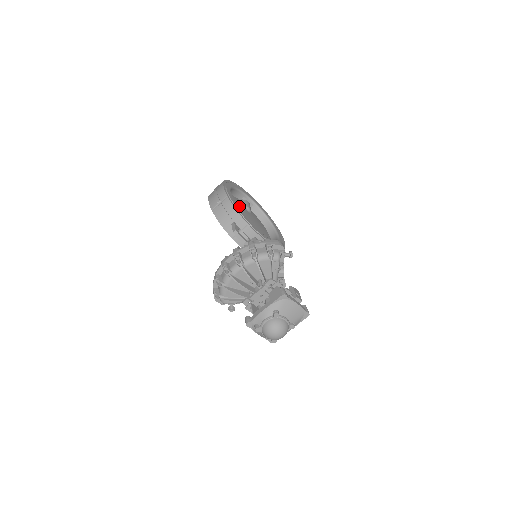
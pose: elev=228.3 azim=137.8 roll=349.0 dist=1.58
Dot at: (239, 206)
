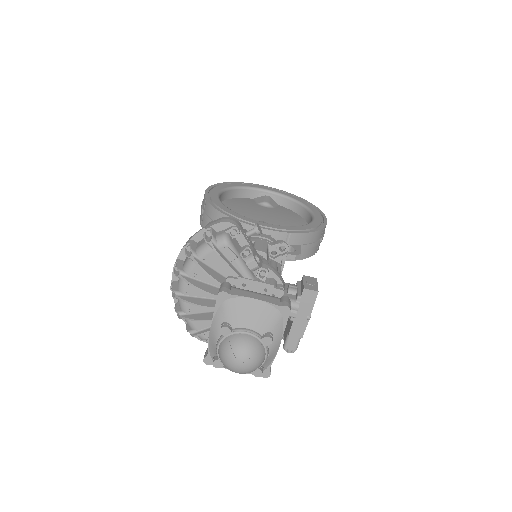
Dot at: (246, 206)
